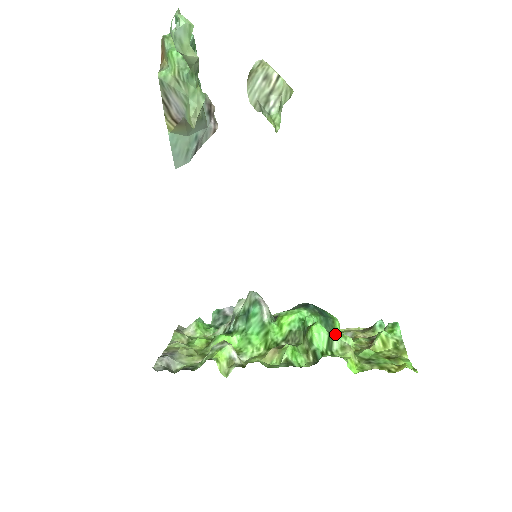
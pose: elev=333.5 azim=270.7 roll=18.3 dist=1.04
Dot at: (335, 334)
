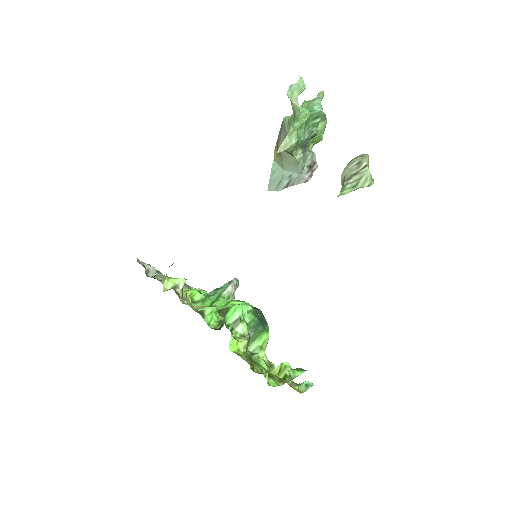
Dot at: (257, 340)
